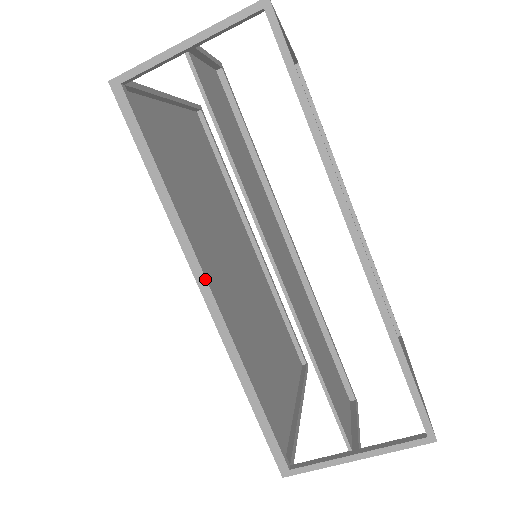
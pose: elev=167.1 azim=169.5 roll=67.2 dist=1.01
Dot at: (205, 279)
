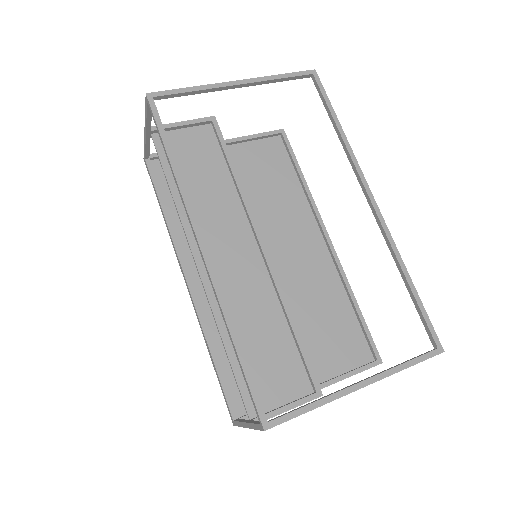
Dot at: (184, 274)
